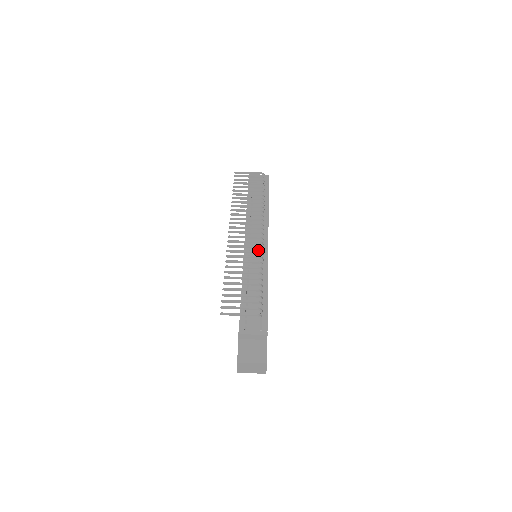
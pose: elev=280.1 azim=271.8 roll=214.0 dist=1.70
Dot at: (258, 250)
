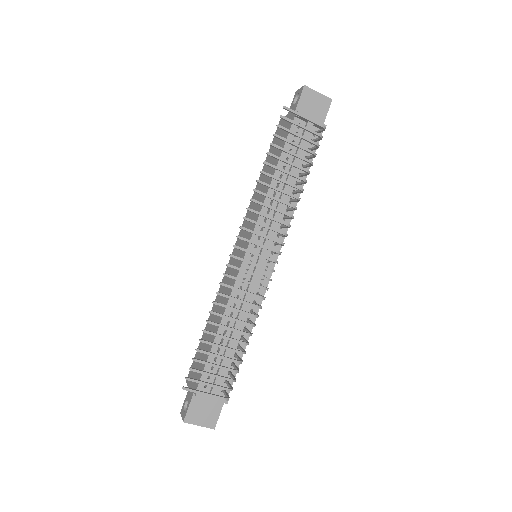
Dot at: (262, 264)
